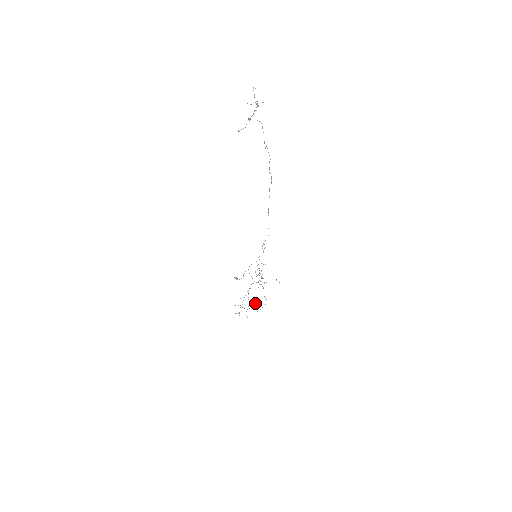
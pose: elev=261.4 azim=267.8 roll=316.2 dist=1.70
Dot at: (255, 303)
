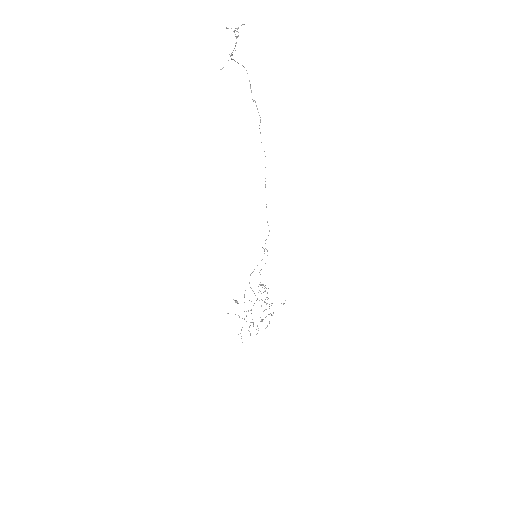
Dot at: occluded
